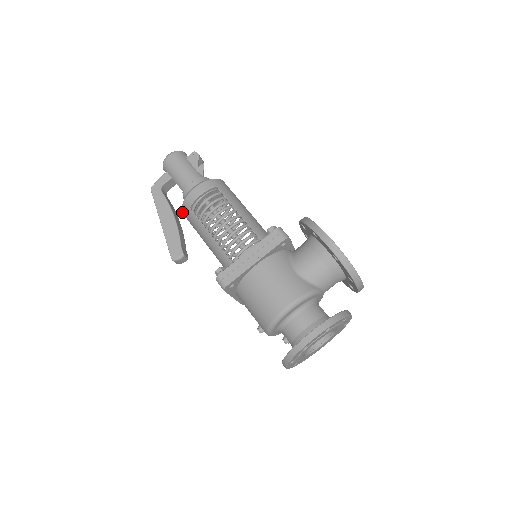
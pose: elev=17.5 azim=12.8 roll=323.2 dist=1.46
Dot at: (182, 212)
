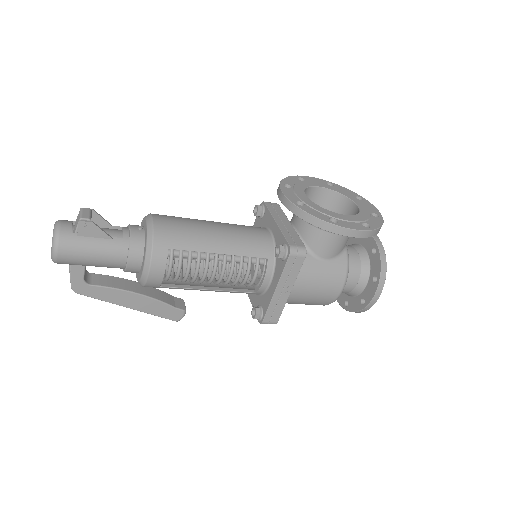
Dot at: occluded
